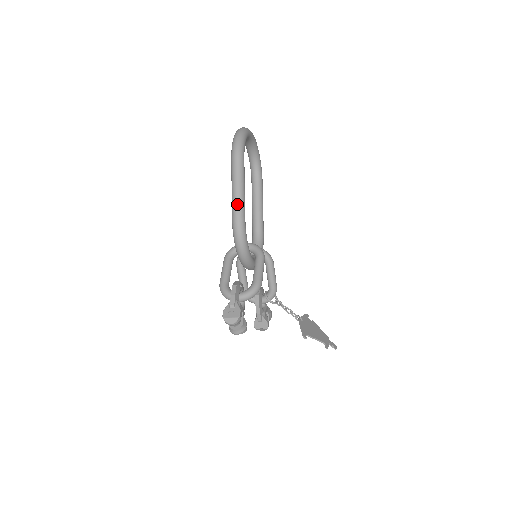
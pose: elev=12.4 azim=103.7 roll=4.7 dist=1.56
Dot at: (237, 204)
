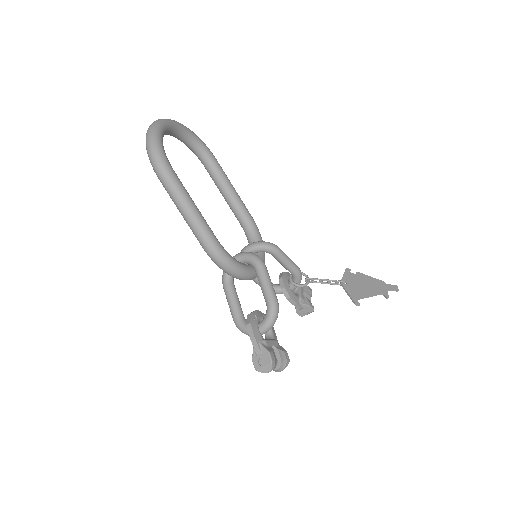
Dot at: (197, 231)
